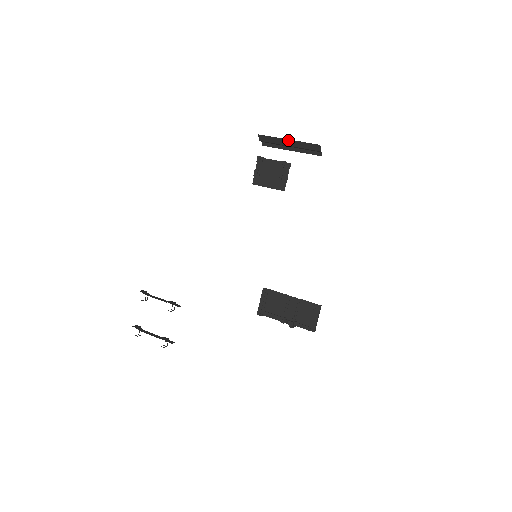
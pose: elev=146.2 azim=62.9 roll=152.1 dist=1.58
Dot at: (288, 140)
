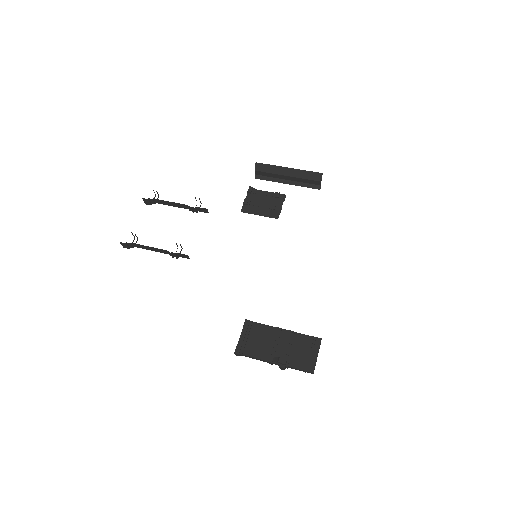
Dot at: (288, 168)
